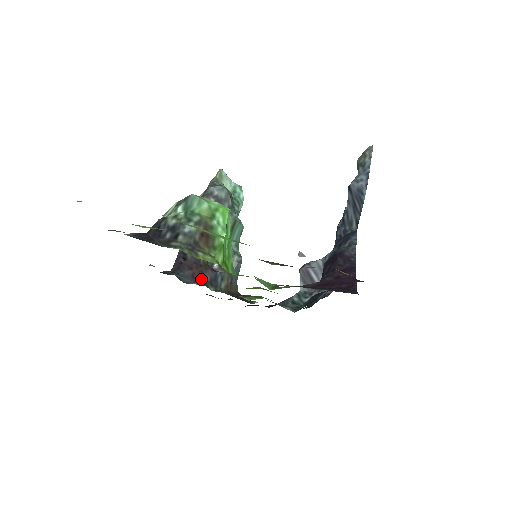
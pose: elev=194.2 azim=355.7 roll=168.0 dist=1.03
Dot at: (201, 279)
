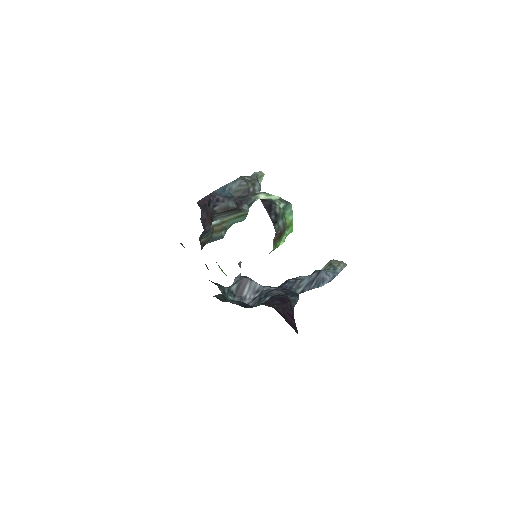
Dot at: occluded
